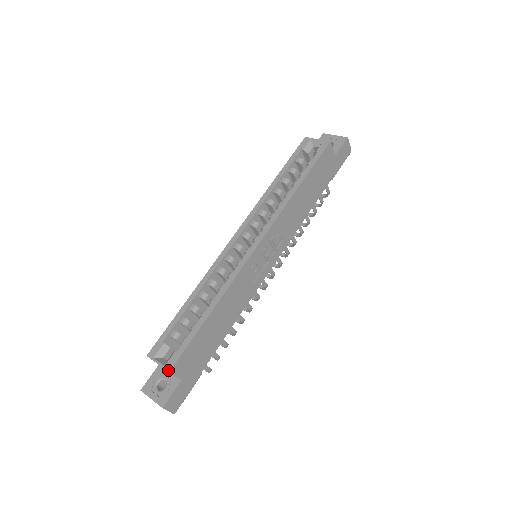
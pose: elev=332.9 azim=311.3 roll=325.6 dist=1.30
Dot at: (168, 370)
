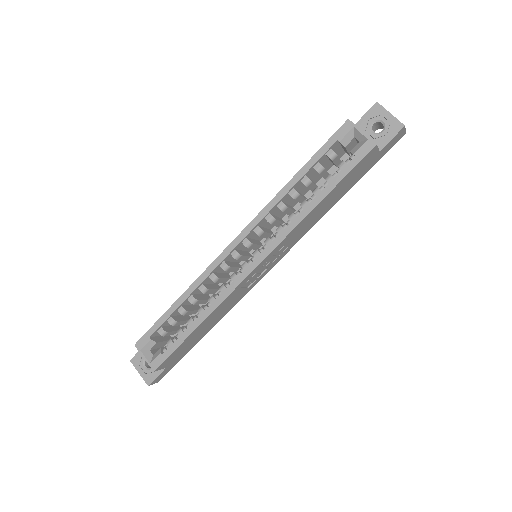
Dot at: (153, 369)
